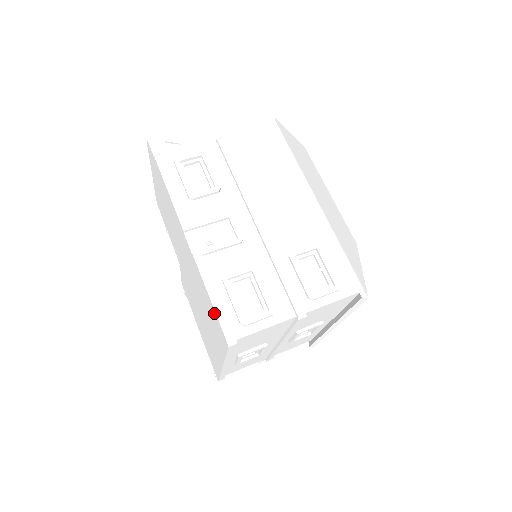
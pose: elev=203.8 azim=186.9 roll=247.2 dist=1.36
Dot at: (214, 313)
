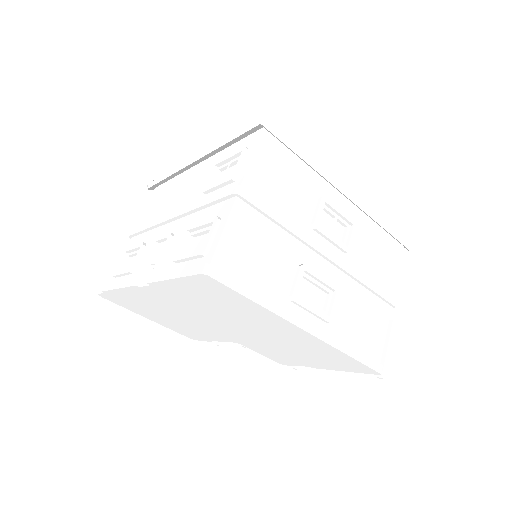
Dot at: (188, 282)
